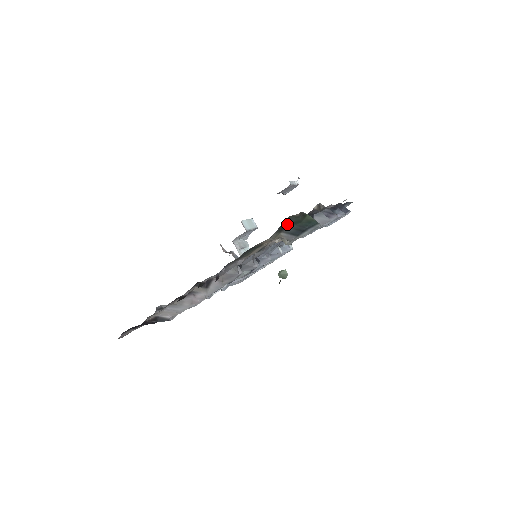
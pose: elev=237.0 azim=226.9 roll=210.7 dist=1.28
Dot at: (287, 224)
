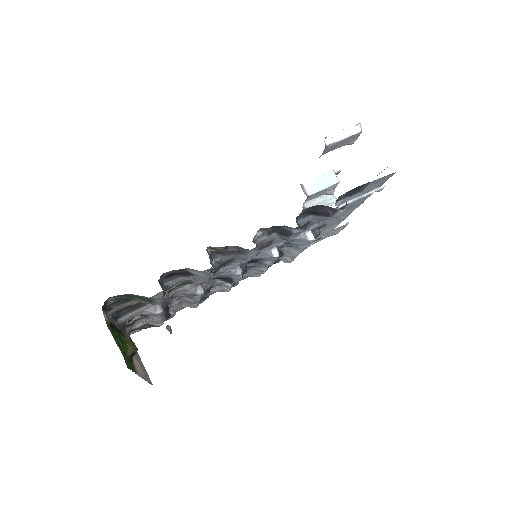
Dot at: (125, 298)
